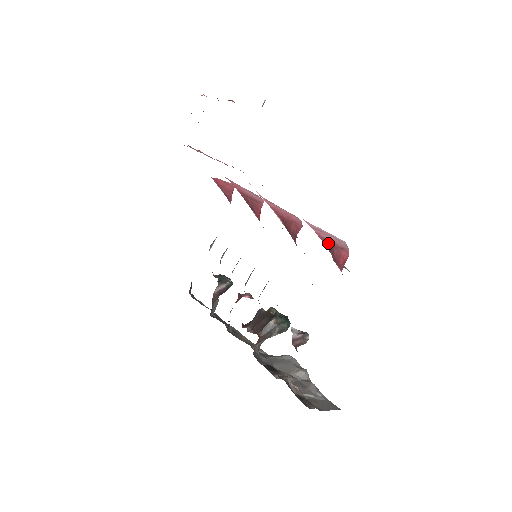
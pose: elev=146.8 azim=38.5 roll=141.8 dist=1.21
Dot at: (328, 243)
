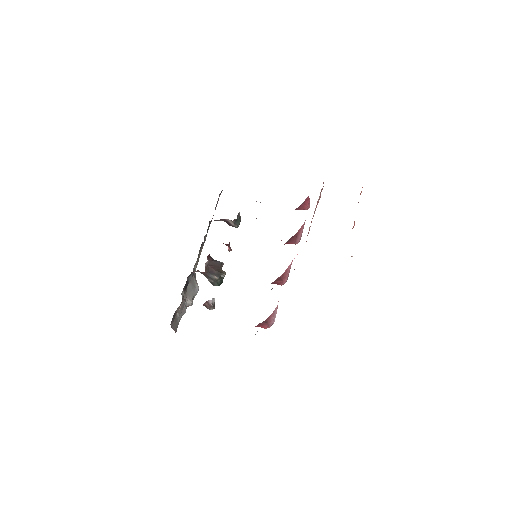
Dot at: (268, 319)
